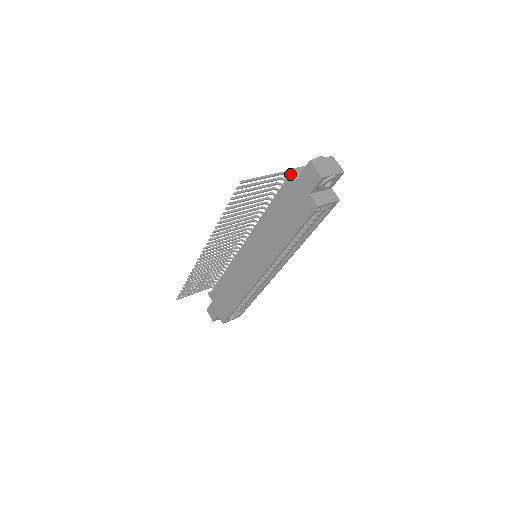
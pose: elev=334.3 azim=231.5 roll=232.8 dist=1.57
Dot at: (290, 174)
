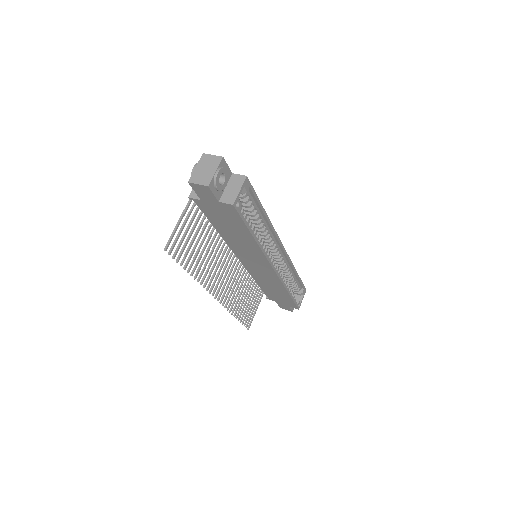
Dot at: (193, 199)
